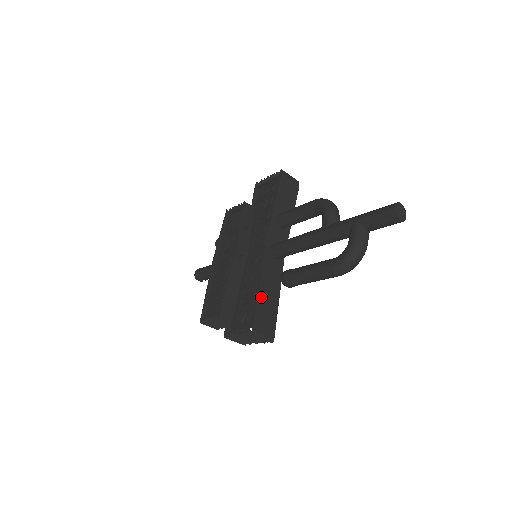
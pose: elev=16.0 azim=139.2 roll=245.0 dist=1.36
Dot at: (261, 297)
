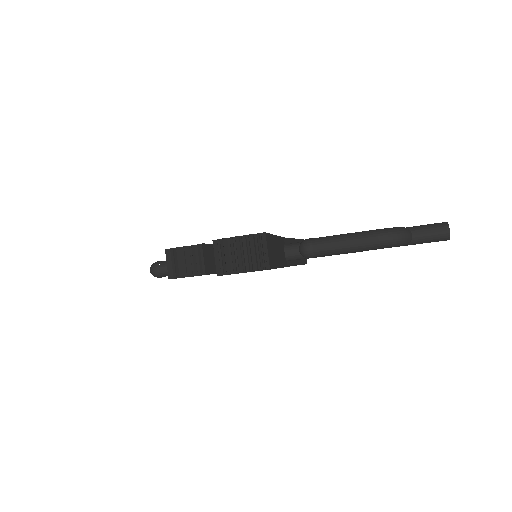
Dot at: (274, 240)
